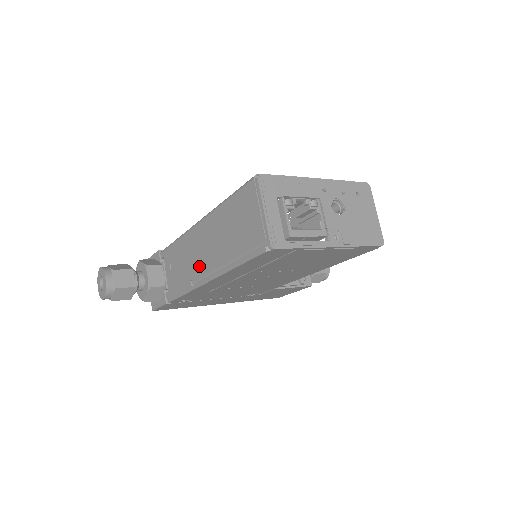
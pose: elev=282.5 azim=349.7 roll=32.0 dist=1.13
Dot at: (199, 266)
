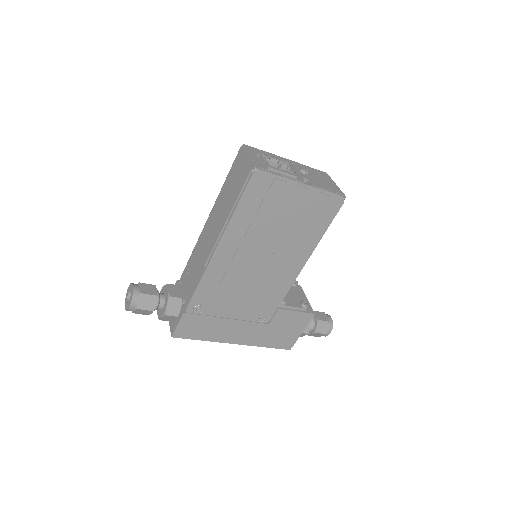
Dot at: (209, 246)
